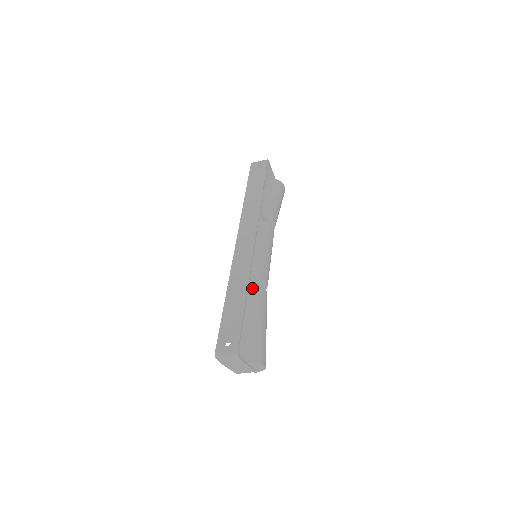
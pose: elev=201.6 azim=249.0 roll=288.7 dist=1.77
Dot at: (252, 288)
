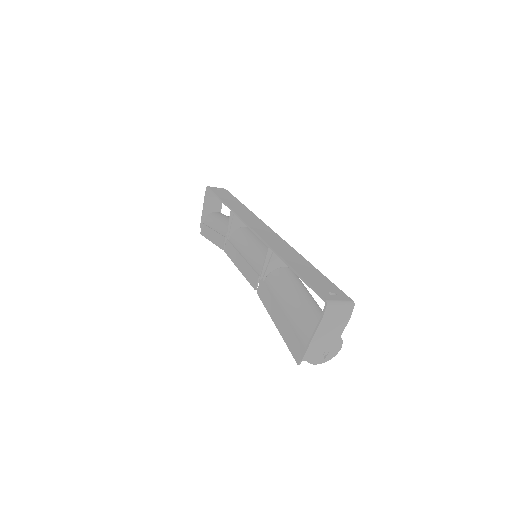
Dot at: occluded
